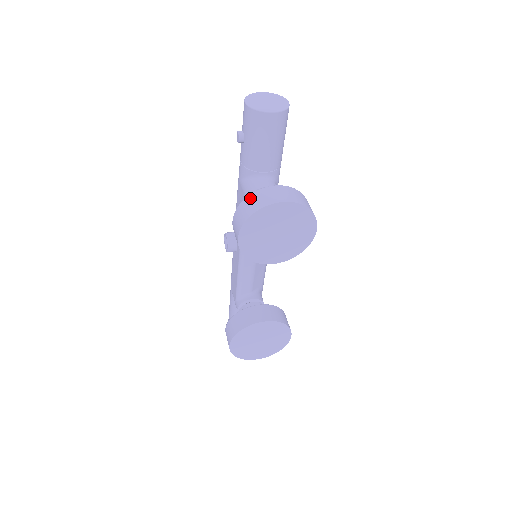
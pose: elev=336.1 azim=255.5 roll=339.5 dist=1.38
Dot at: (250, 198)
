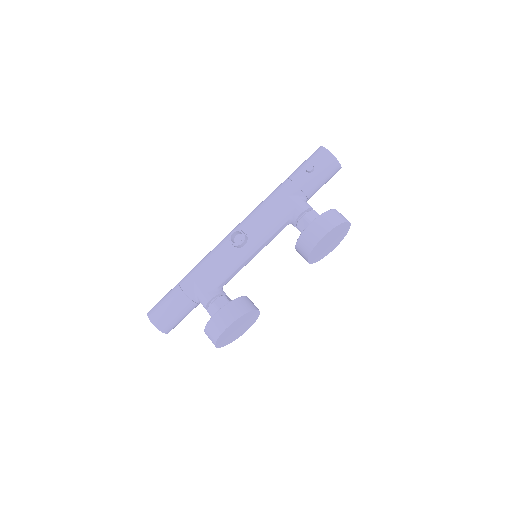
Dot at: (333, 212)
